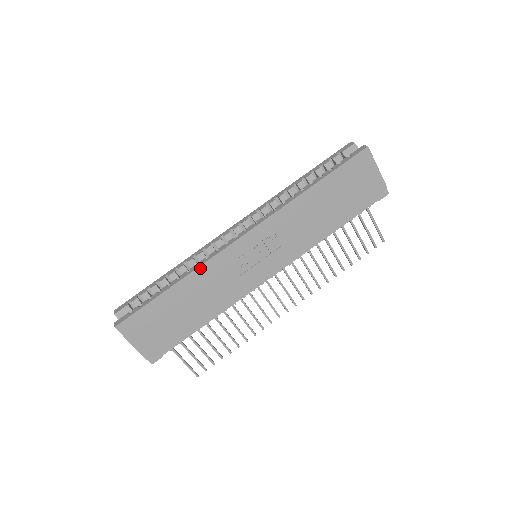
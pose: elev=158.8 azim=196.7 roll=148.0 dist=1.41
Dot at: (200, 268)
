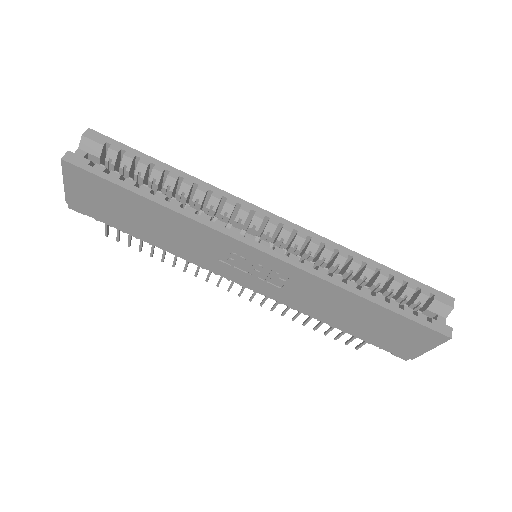
Dot at: (194, 221)
